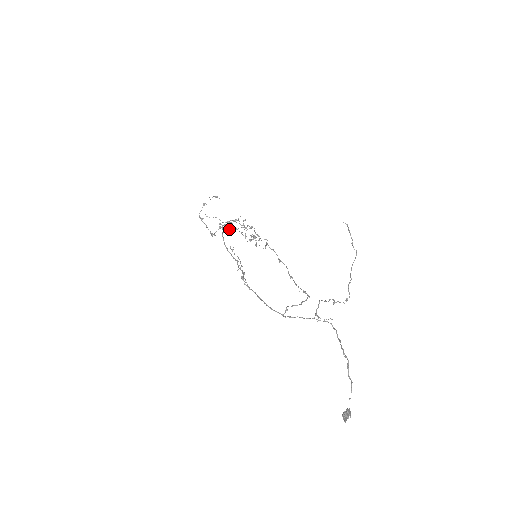
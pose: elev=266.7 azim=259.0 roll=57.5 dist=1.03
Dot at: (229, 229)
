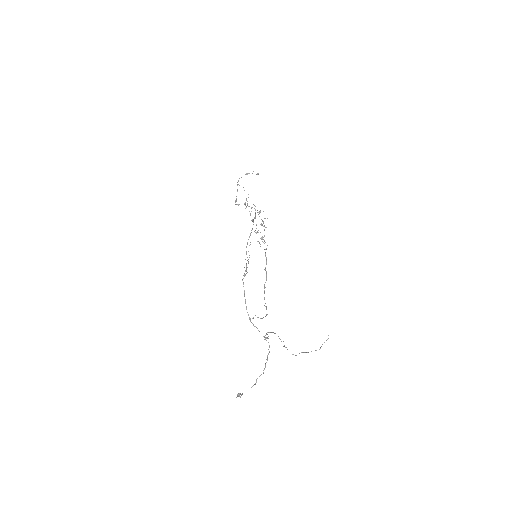
Dot at: (253, 219)
